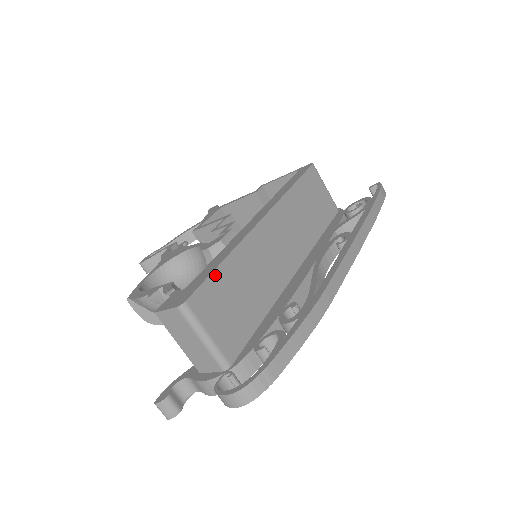
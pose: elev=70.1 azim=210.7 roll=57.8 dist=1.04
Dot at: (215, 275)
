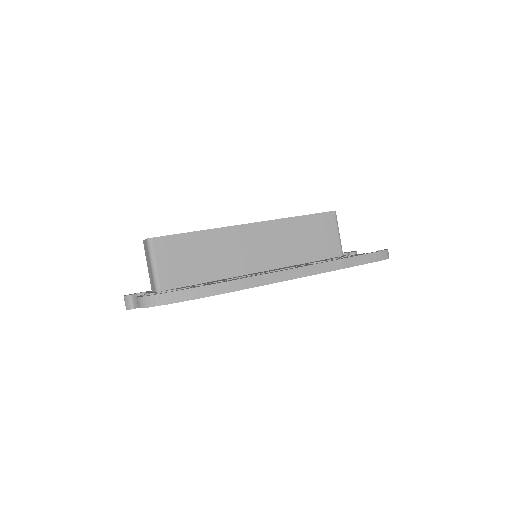
Dot at: (184, 236)
